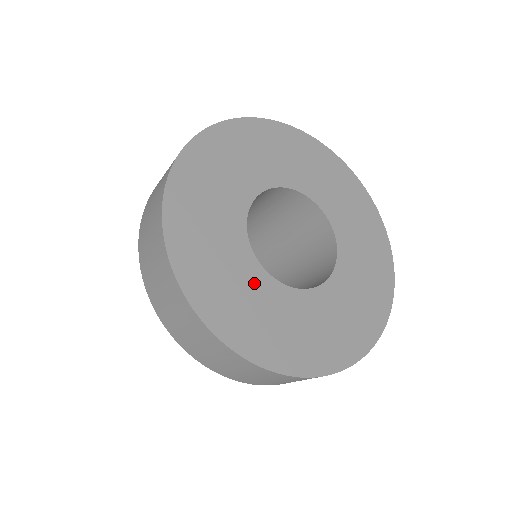
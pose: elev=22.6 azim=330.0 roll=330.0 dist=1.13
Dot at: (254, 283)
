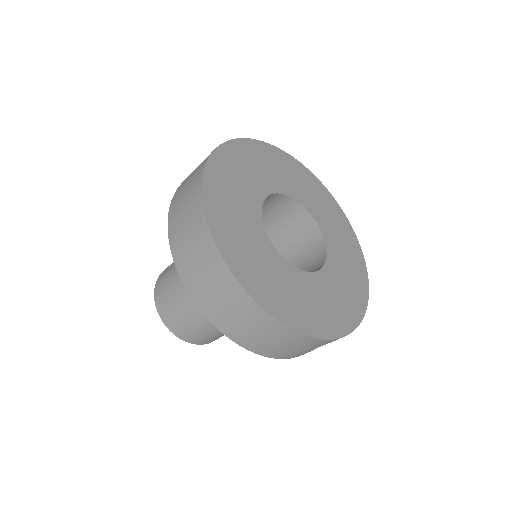
Dot at: (261, 246)
